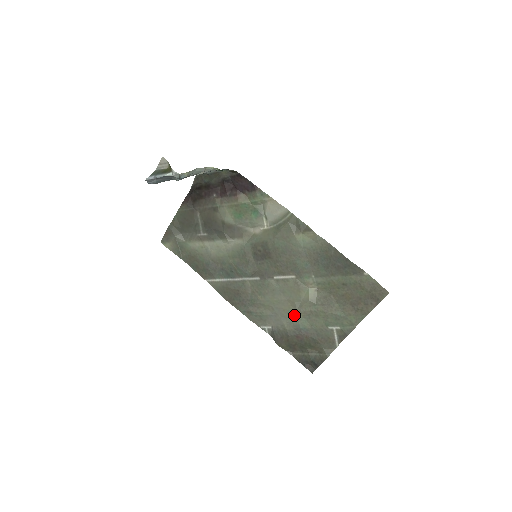
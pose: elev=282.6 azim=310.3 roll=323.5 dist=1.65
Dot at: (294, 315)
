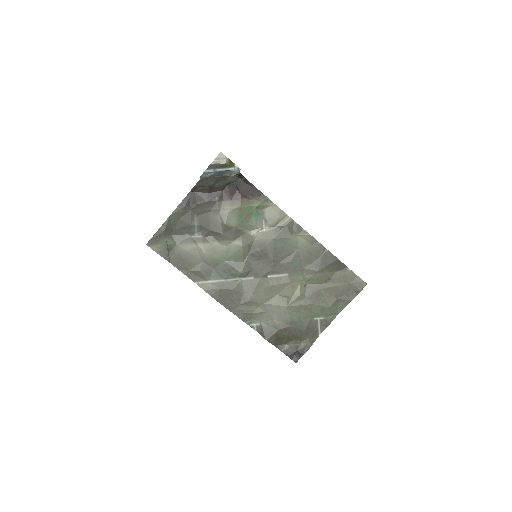
Dot at: (285, 310)
